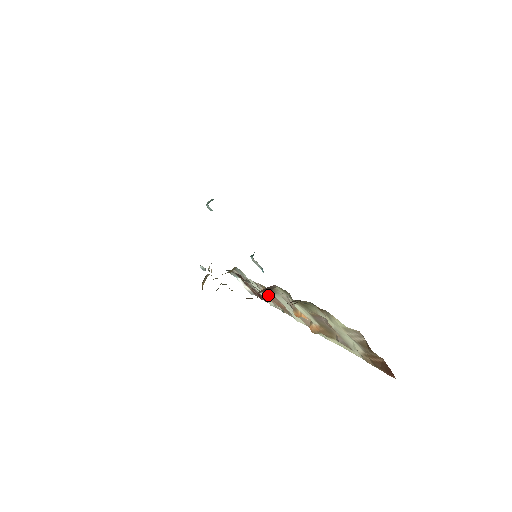
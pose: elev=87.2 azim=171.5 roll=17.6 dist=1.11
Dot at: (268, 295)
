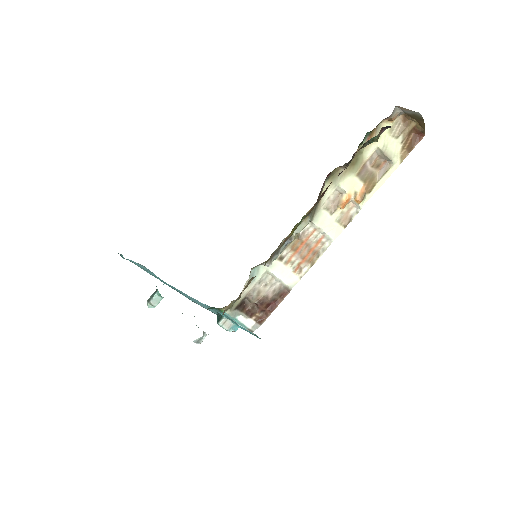
Dot at: (294, 262)
